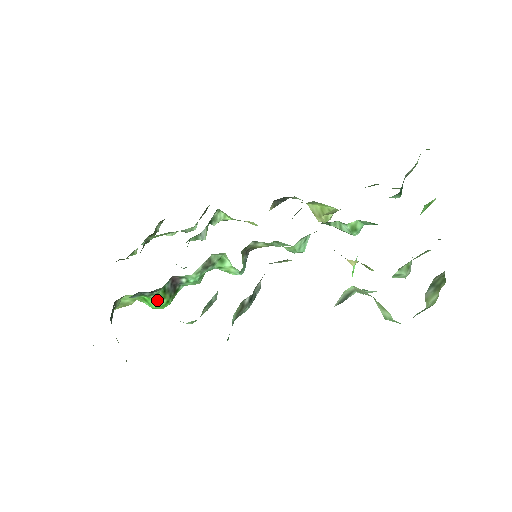
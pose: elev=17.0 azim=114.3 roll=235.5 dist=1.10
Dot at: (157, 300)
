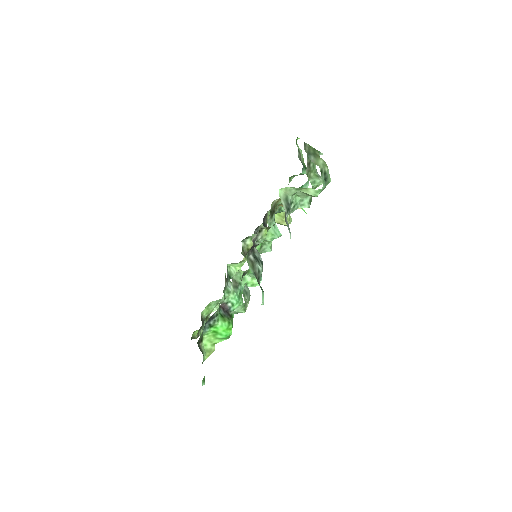
Dot at: (221, 325)
